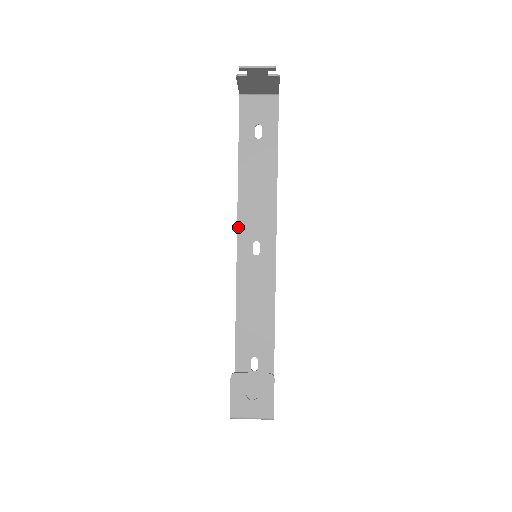
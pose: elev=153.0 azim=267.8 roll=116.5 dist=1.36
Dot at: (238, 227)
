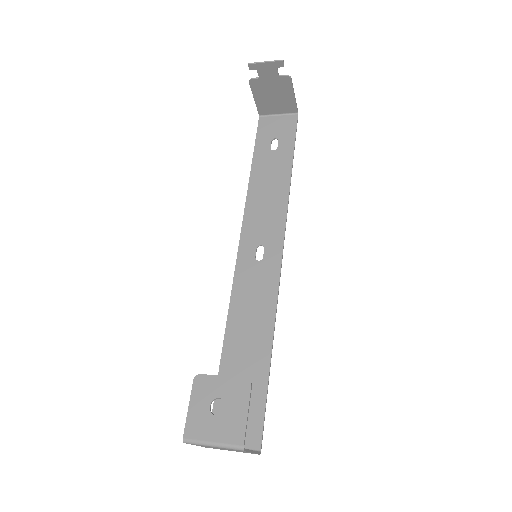
Dot at: (242, 231)
